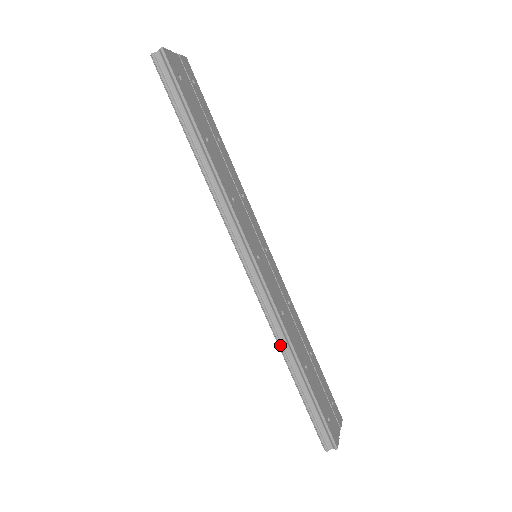
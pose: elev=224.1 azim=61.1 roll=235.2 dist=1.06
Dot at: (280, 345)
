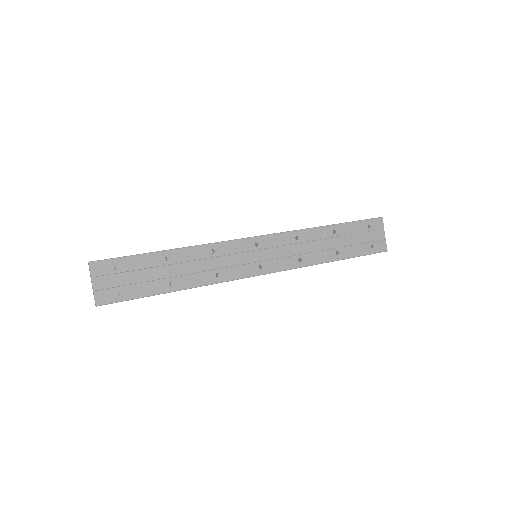
Dot at: occluded
